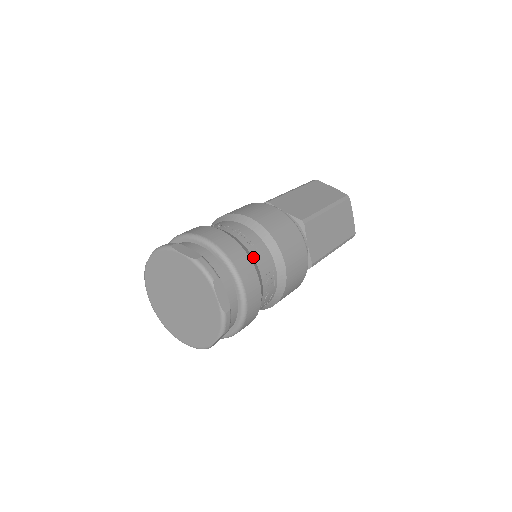
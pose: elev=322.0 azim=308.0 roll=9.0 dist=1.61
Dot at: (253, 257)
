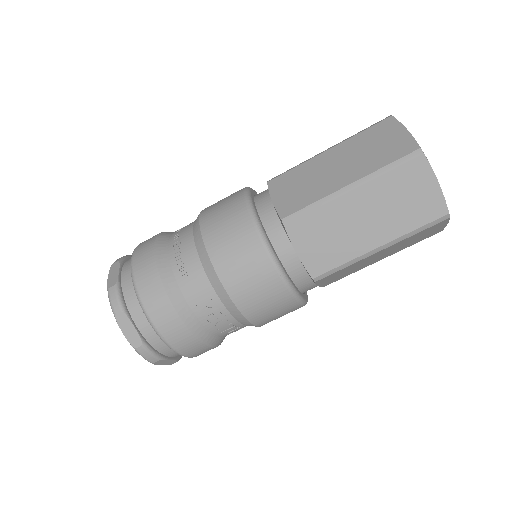
Dot at: (178, 284)
